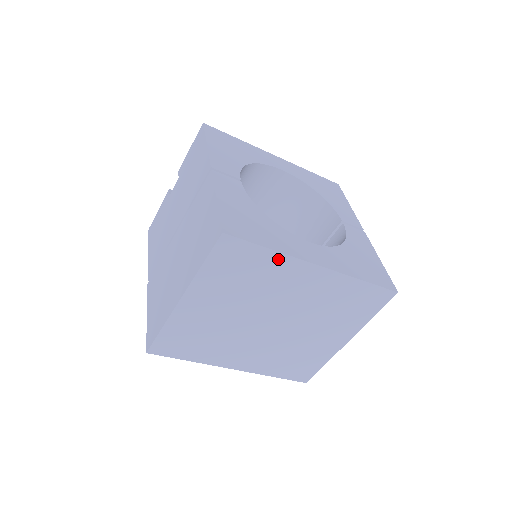
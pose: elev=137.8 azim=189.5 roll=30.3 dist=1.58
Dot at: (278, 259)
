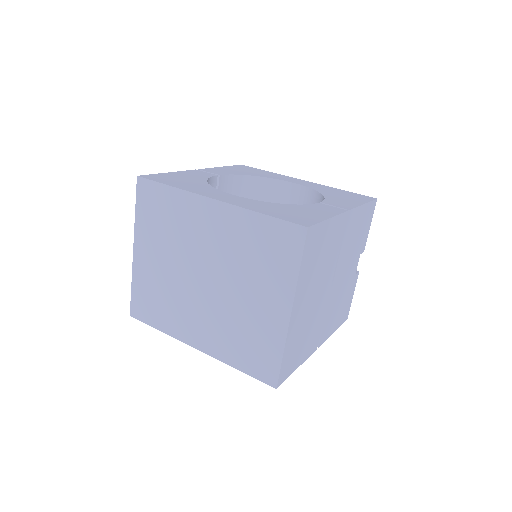
Dot at: (180, 196)
